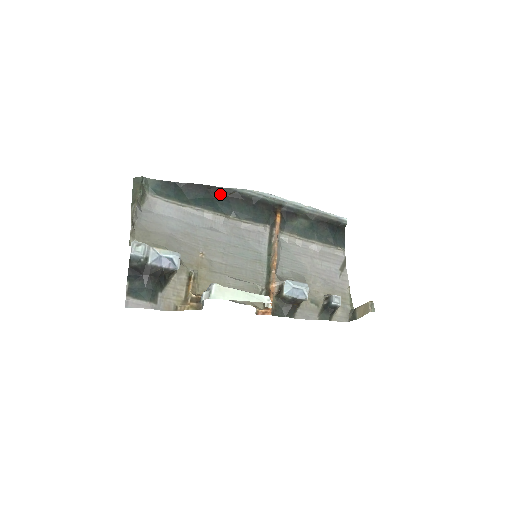
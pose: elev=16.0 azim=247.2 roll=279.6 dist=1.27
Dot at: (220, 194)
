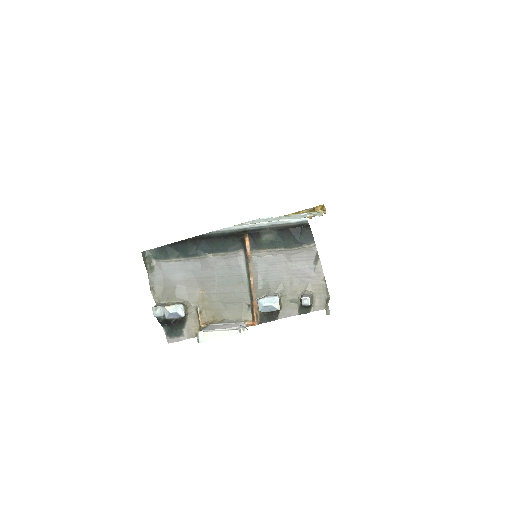
Dot at: (198, 241)
